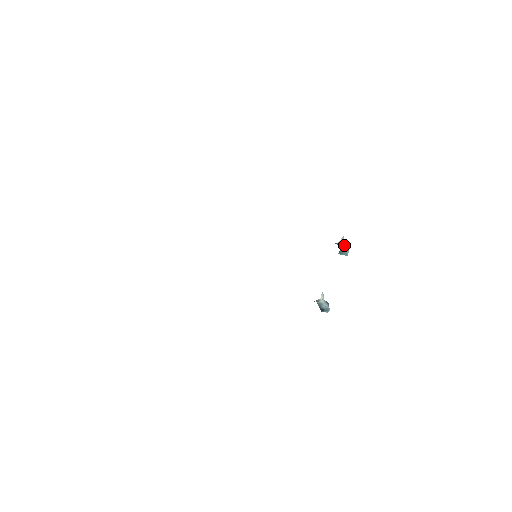
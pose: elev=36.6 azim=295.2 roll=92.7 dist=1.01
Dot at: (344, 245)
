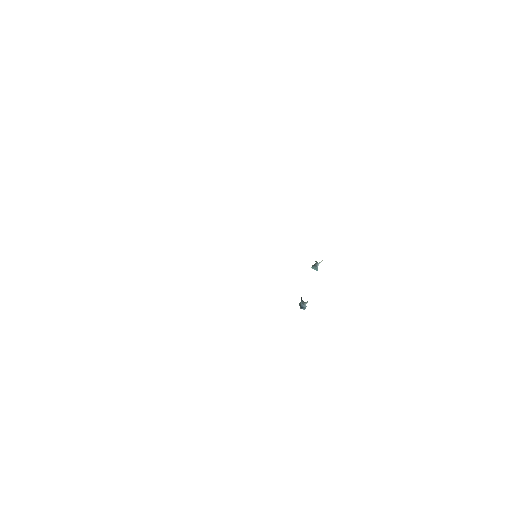
Dot at: occluded
